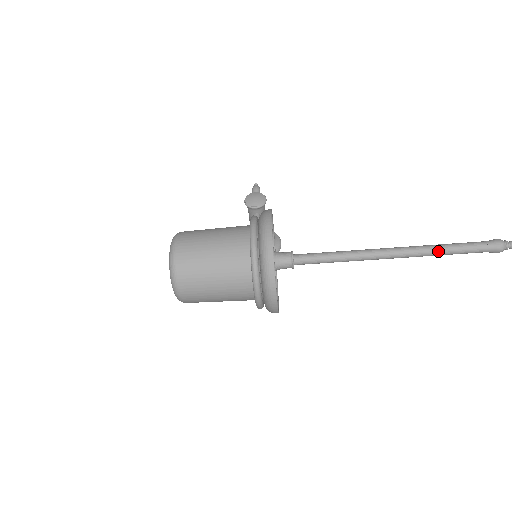
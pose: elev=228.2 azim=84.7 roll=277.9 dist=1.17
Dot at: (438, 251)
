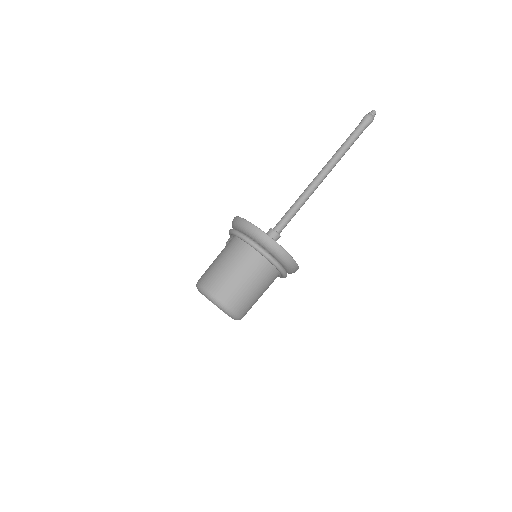
Dot at: (342, 149)
